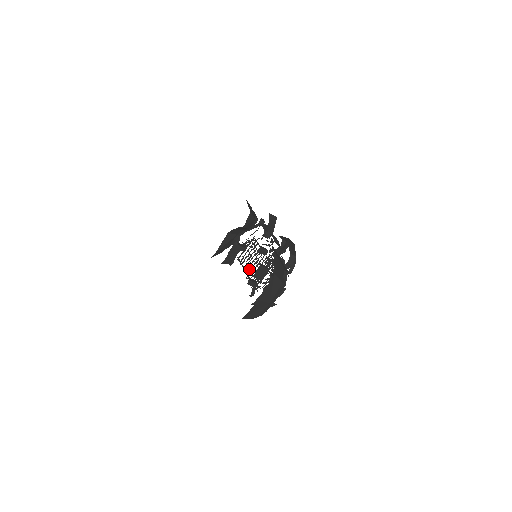
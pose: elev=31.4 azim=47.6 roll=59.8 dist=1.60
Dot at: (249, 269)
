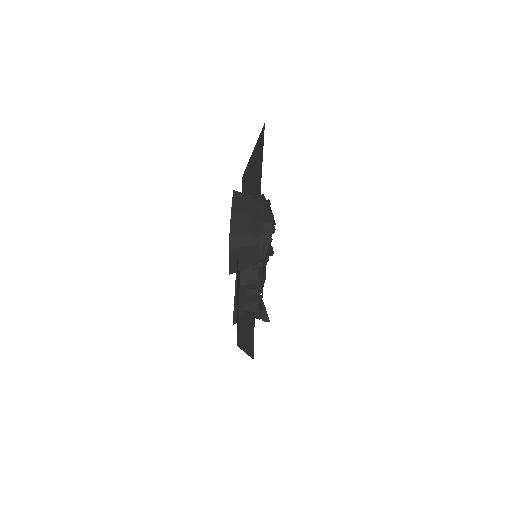
Dot at: occluded
